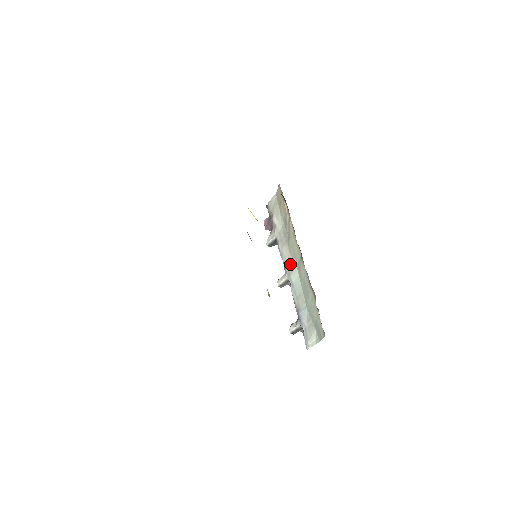
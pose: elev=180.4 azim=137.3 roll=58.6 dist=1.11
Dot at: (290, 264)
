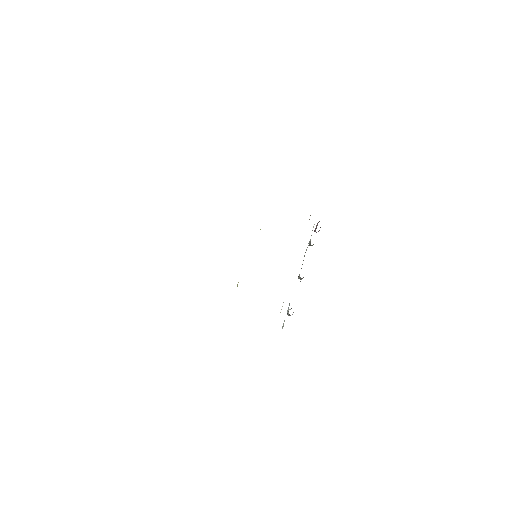
Dot at: occluded
